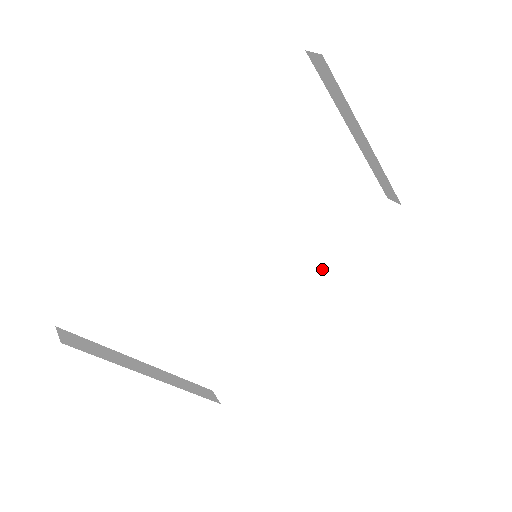
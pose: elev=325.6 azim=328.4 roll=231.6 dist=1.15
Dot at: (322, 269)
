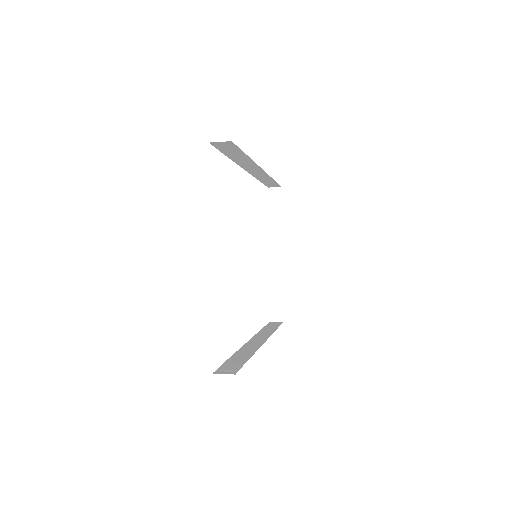
Dot at: (255, 334)
